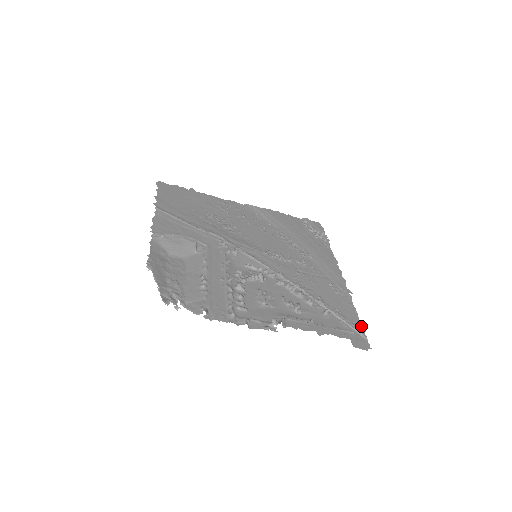
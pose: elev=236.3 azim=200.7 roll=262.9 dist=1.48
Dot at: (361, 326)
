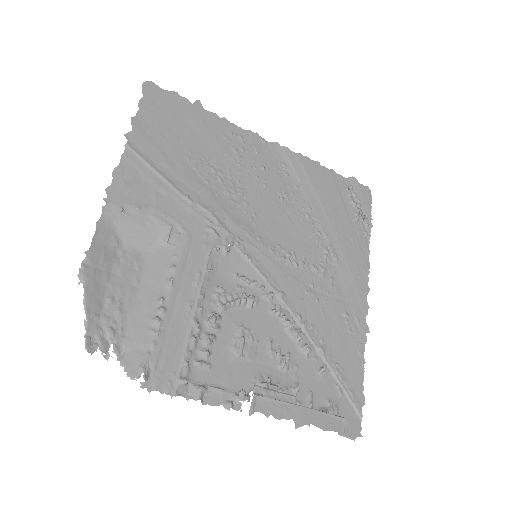
Dot at: (361, 395)
